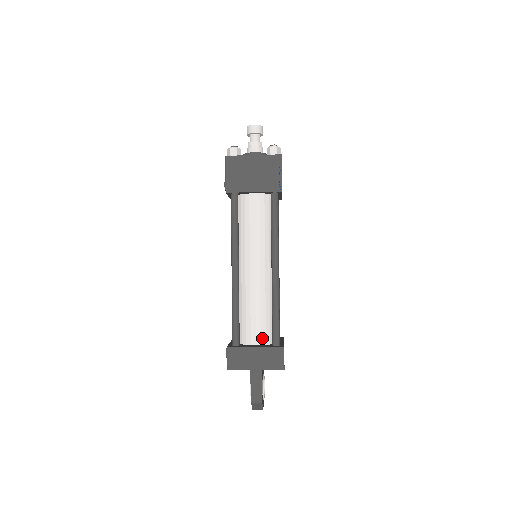
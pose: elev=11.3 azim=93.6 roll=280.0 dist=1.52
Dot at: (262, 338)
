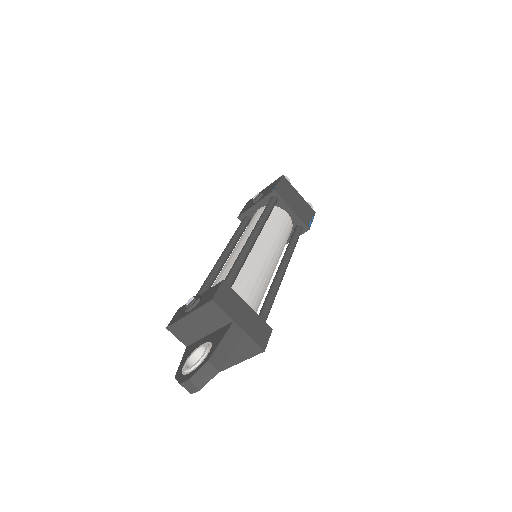
Dot at: occluded
